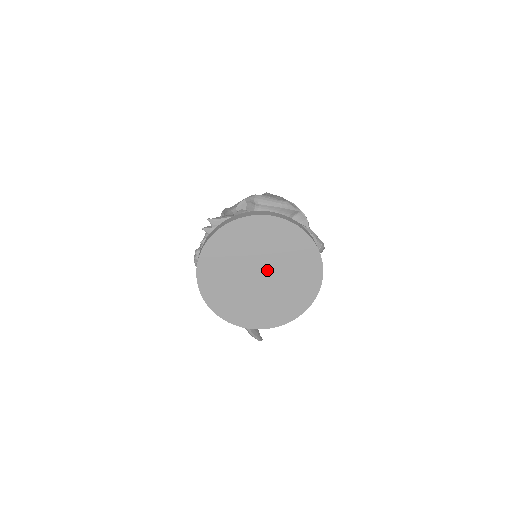
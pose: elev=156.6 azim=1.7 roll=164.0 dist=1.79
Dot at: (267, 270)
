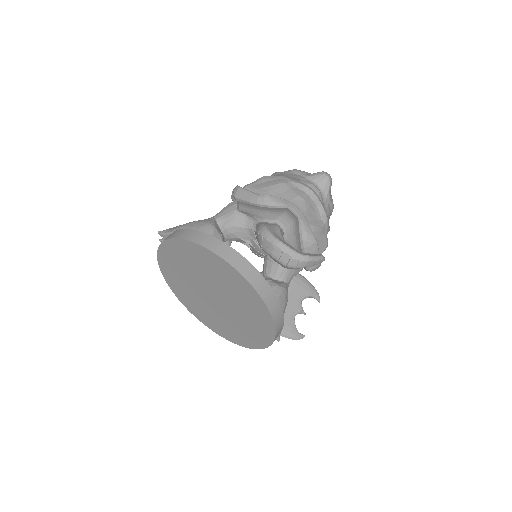
Dot at: (216, 294)
